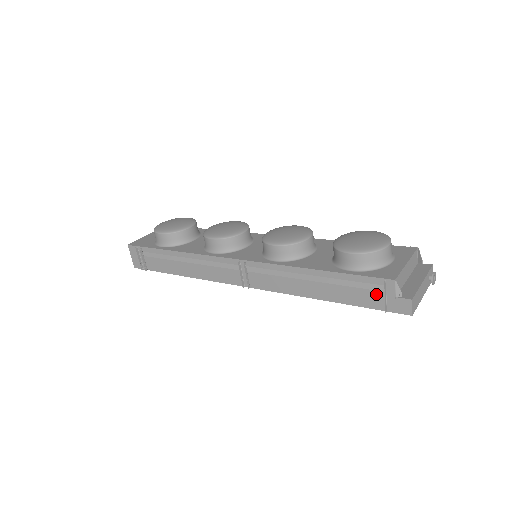
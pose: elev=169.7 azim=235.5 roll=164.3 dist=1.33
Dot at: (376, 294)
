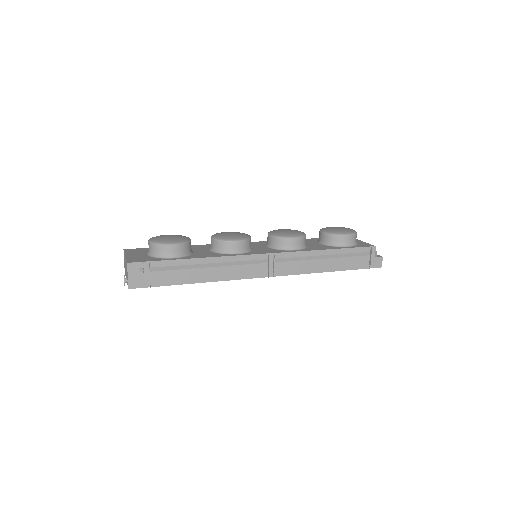
Dot at: (364, 258)
